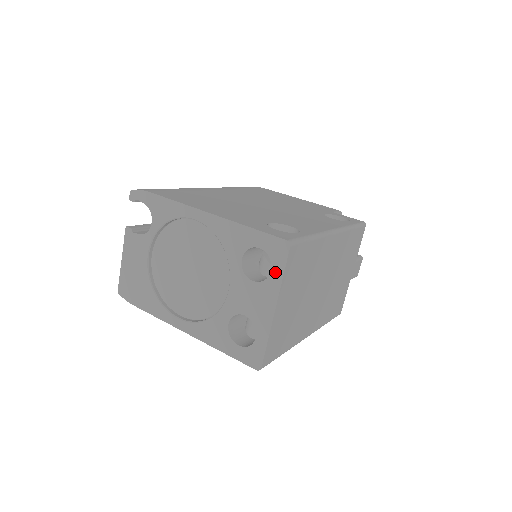
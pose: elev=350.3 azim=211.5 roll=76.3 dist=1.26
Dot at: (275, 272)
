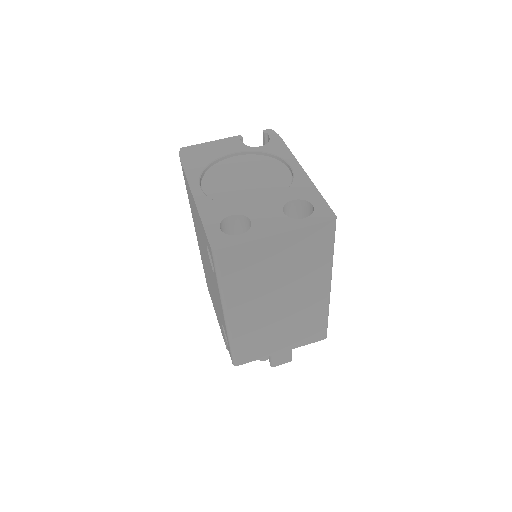
Dot at: (306, 221)
